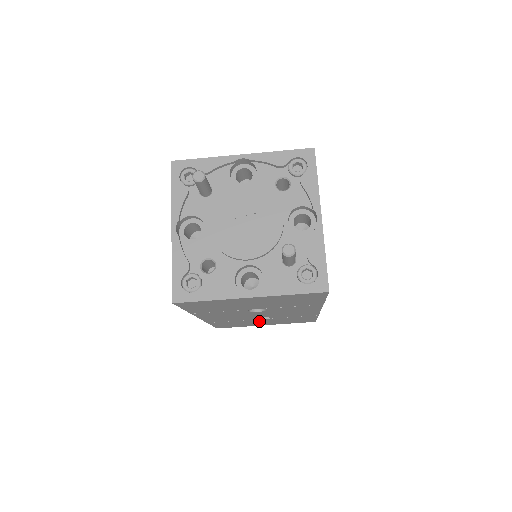
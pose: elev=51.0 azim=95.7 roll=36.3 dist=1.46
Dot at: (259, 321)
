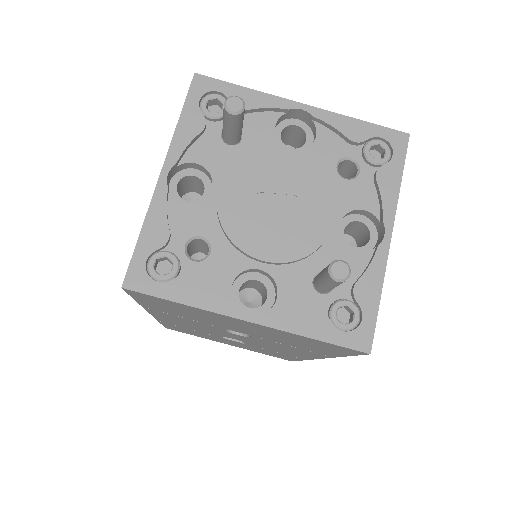
Dot at: (225, 340)
